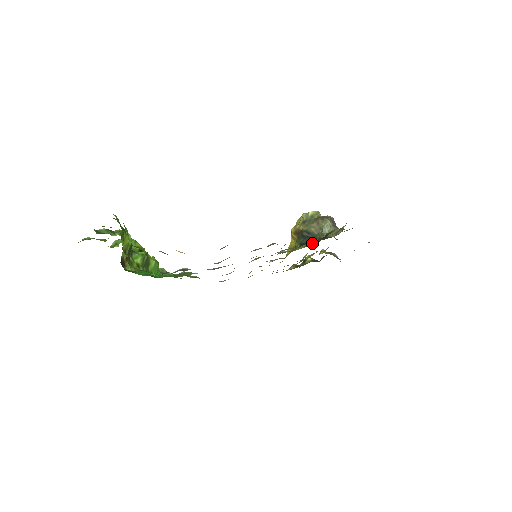
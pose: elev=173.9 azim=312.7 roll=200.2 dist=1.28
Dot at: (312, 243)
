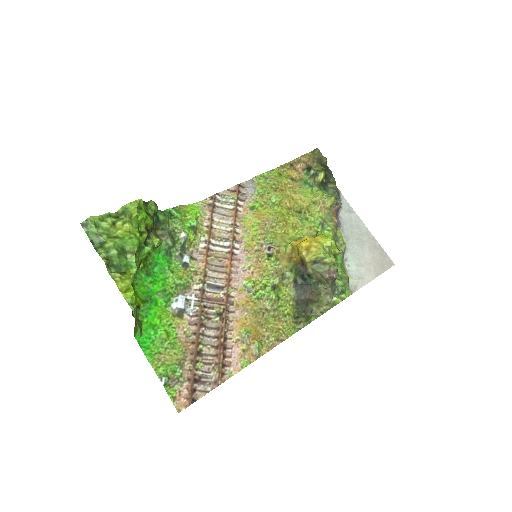
Dot at: (301, 297)
